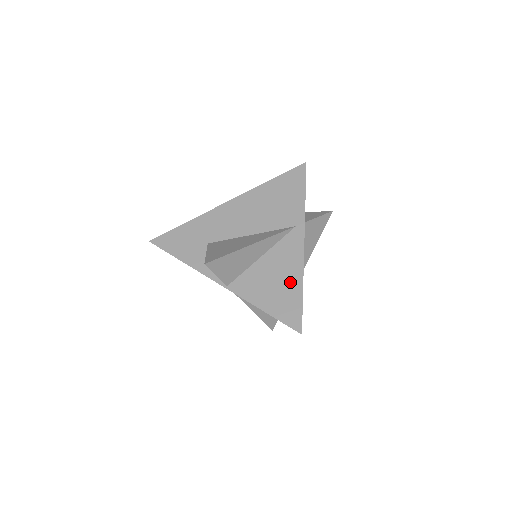
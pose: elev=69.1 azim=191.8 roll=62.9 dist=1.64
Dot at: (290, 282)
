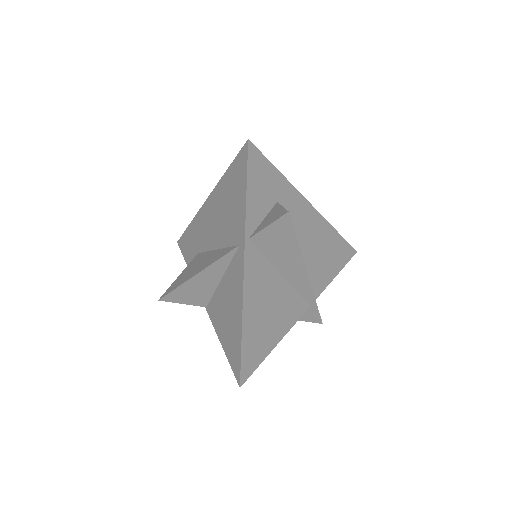
Dot at: (235, 320)
